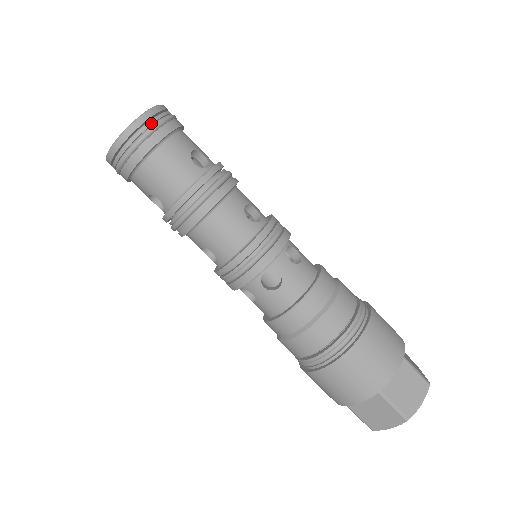
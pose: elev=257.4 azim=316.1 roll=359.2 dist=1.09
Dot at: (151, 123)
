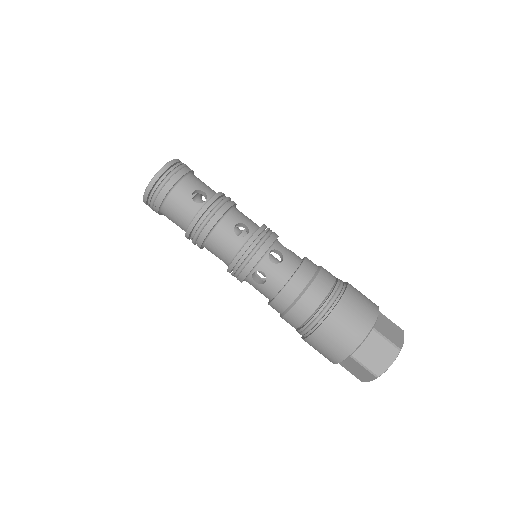
Dot at: (161, 180)
